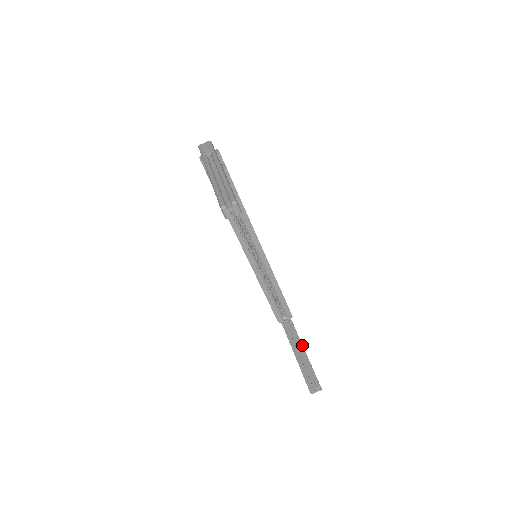
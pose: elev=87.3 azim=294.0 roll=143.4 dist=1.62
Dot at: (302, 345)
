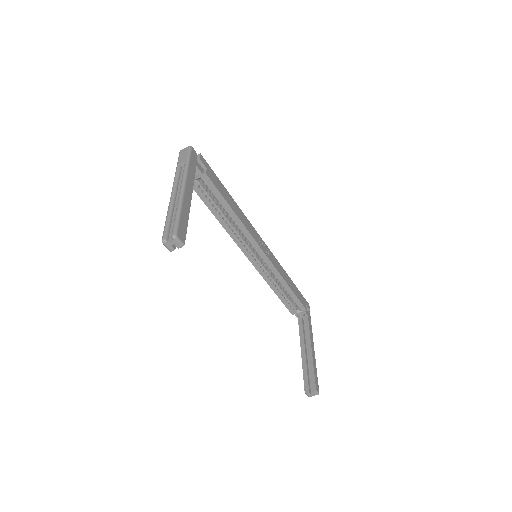
Dot at: (310, 343)
